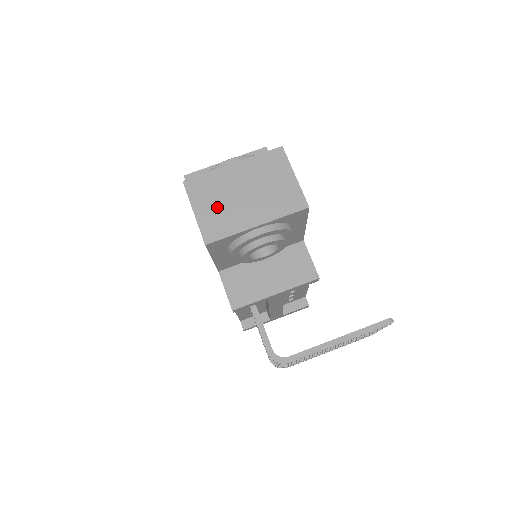
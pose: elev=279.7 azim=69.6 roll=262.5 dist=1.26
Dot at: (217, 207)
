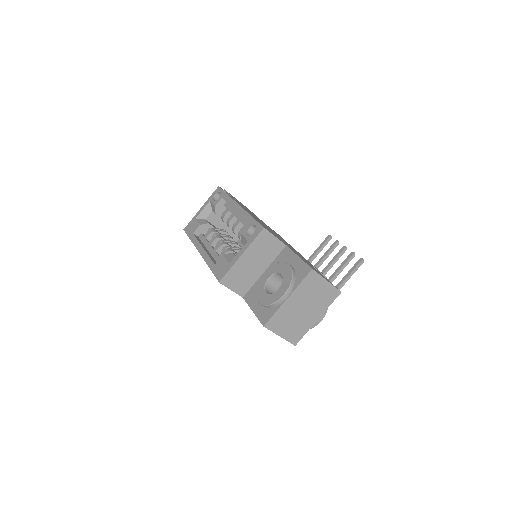
Dot at: (291, 325)
